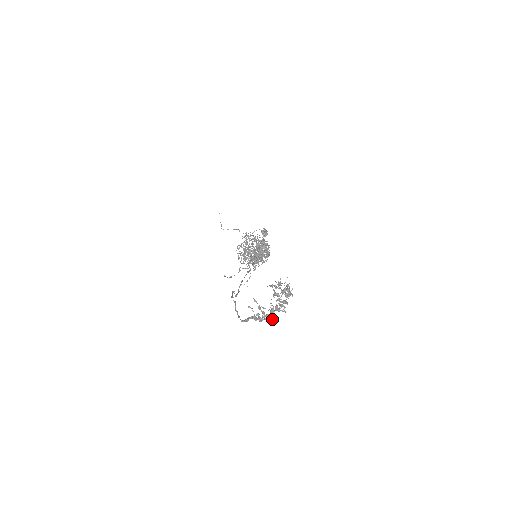
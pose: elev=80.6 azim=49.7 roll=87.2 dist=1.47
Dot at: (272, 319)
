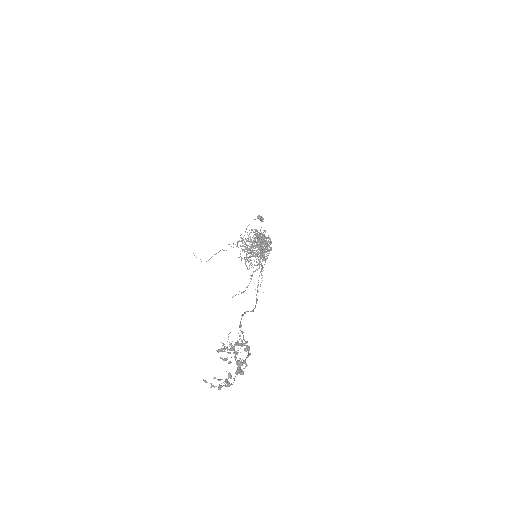
Dot at: (242, 374)
